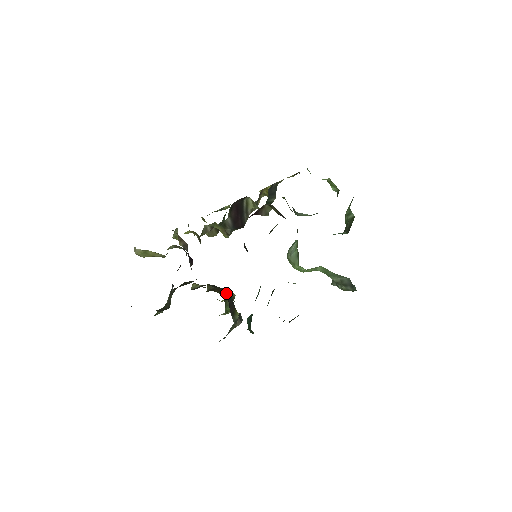
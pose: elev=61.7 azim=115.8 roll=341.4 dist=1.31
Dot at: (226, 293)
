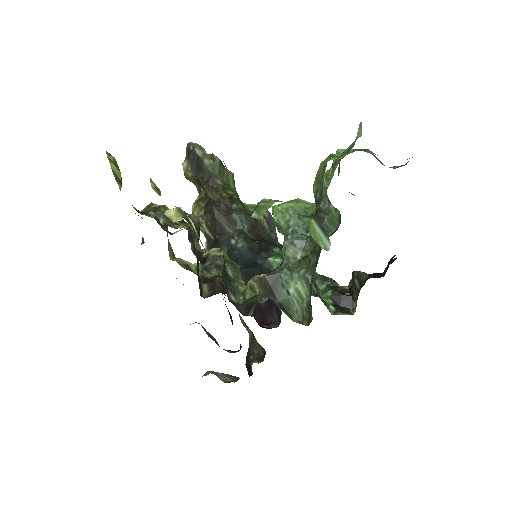
Dot at: (213, 176)
